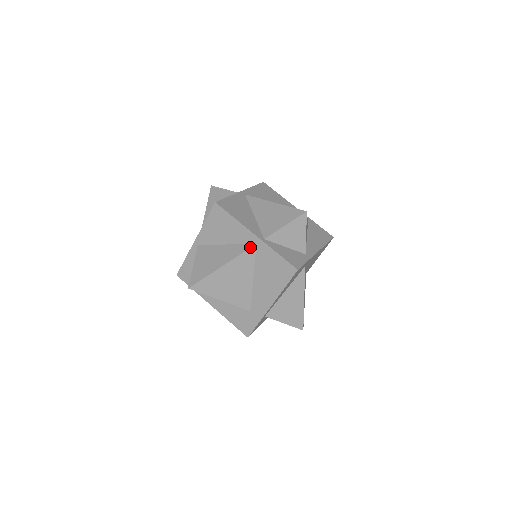
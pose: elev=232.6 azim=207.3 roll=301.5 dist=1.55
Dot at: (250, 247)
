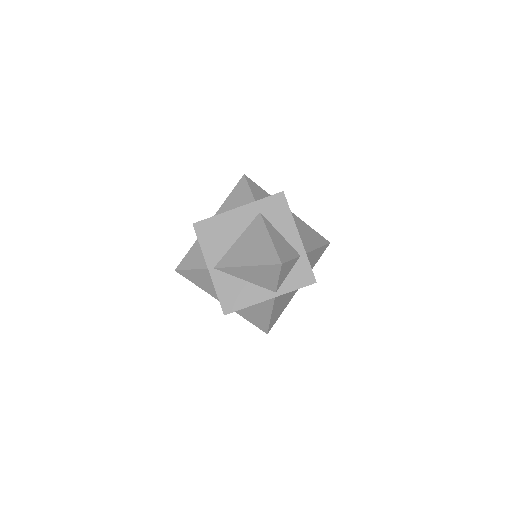
Dot at: (273, 301)
